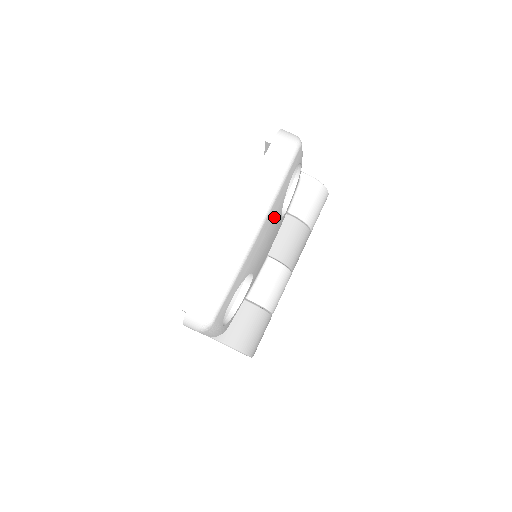
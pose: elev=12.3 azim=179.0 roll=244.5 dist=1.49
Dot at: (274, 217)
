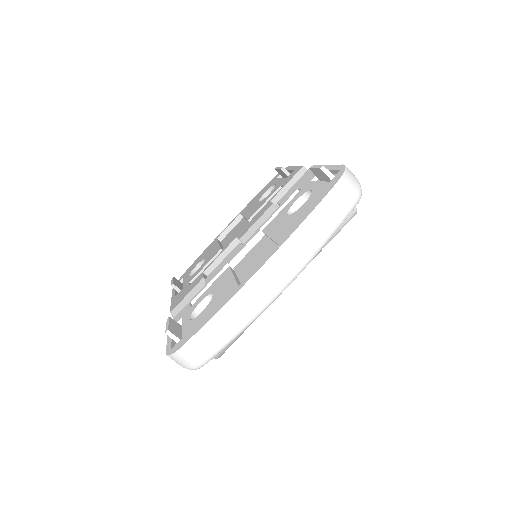
Dot at: occluded
